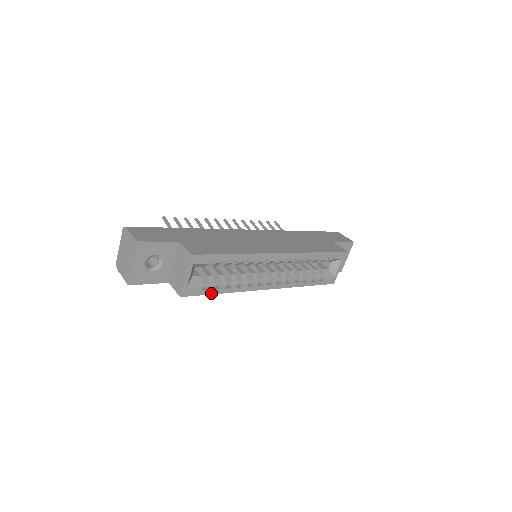
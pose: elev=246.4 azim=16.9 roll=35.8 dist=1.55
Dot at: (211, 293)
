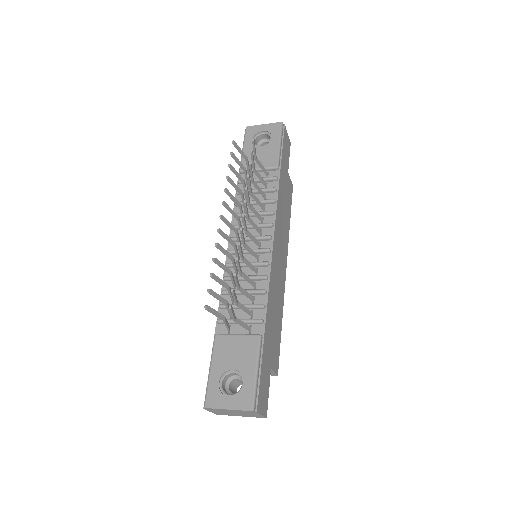
Dot at: occluded
